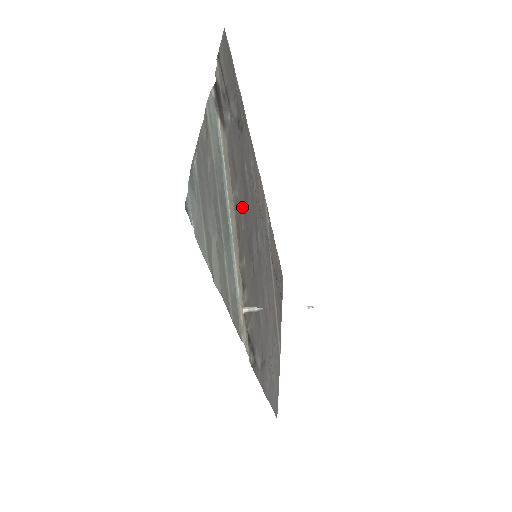
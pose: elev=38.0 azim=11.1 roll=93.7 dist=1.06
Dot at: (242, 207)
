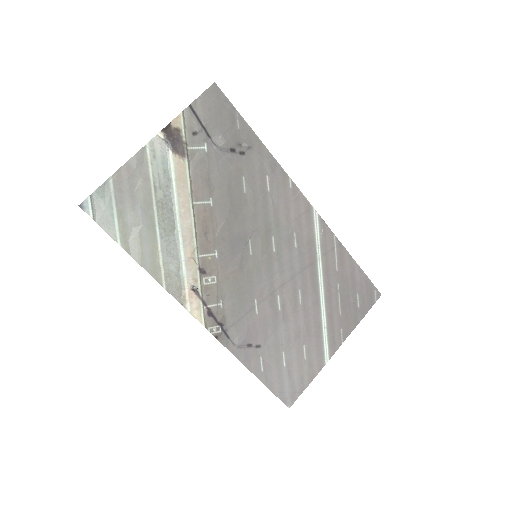
Dot at: (222, 214)
